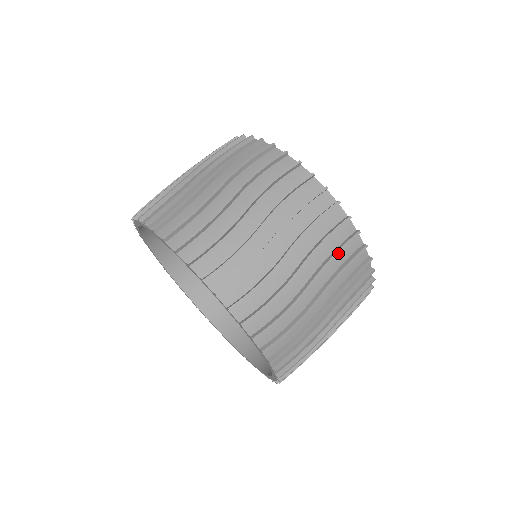
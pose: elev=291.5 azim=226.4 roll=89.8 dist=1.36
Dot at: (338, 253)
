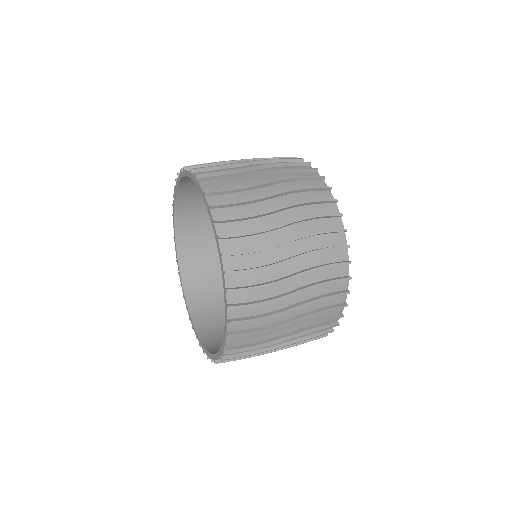
Dot at: (327, 283)
